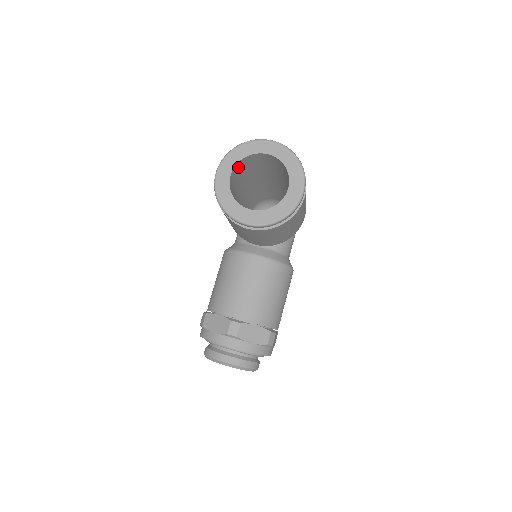
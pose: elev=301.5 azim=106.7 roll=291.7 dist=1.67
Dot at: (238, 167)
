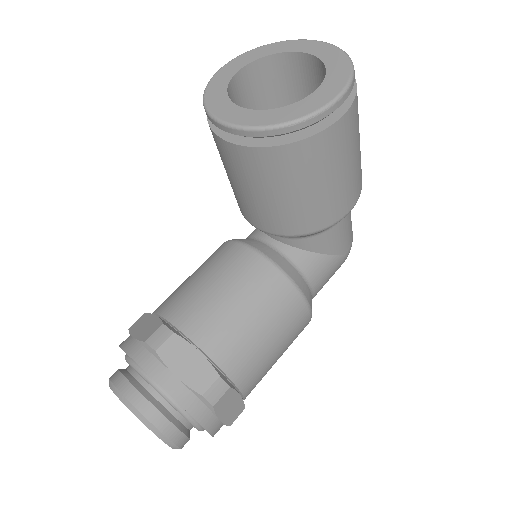
Dot at: (260, 73)
